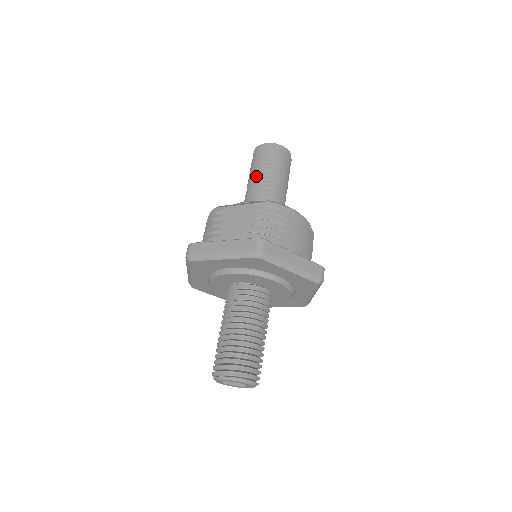
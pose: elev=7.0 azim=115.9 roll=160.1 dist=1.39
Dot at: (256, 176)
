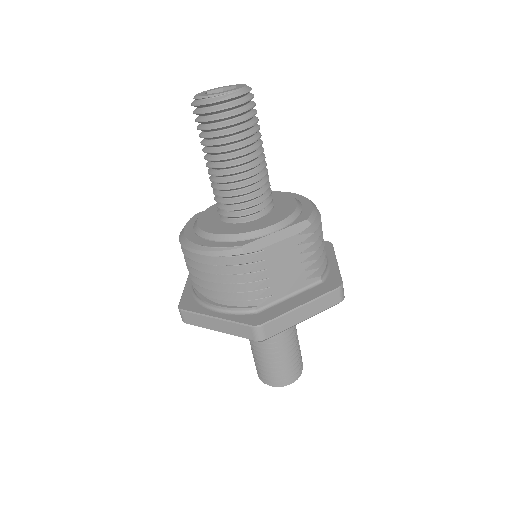
Dot at: (244, 163)
